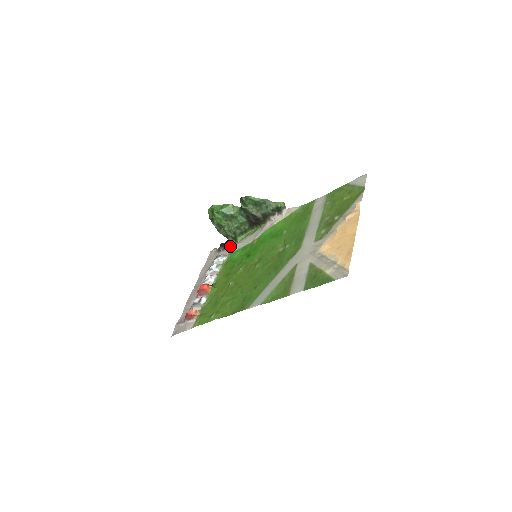
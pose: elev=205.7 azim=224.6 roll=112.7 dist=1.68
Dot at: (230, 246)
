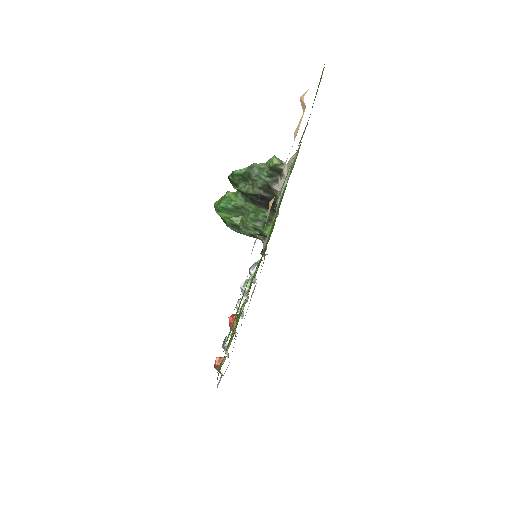
Dot at: occluded
